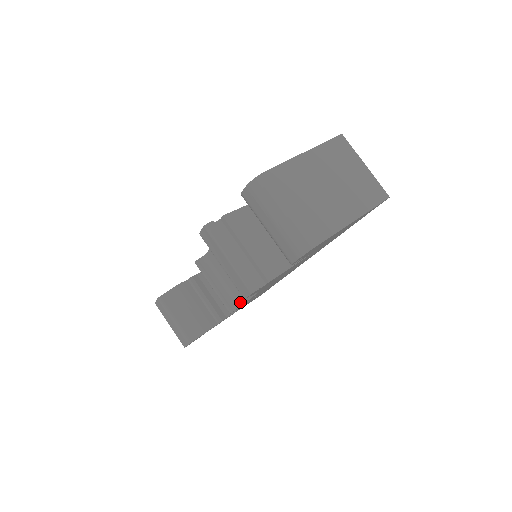
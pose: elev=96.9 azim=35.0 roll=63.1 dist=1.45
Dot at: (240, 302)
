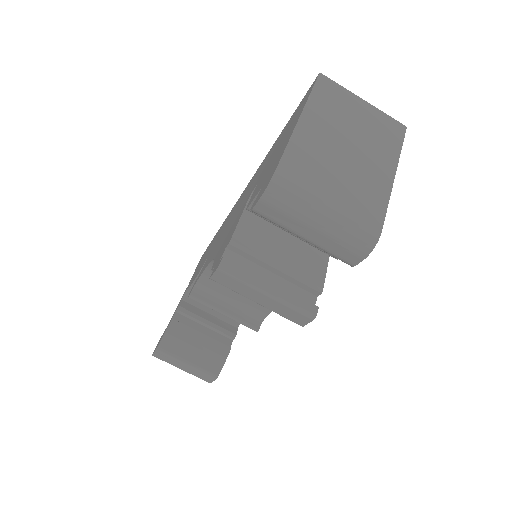
Dot at: (263, 314)
